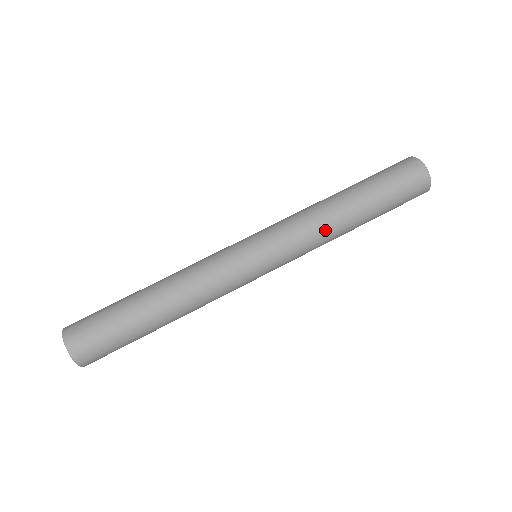
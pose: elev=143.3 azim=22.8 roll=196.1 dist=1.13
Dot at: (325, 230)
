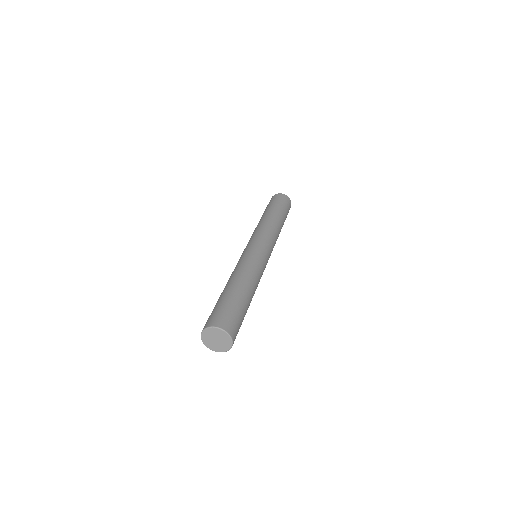
Dot at: (277, 230)
